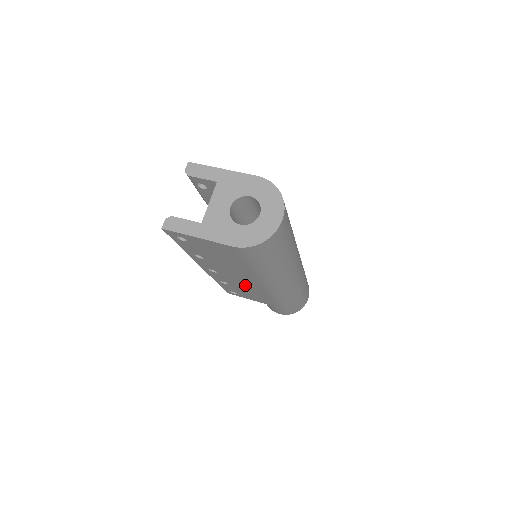
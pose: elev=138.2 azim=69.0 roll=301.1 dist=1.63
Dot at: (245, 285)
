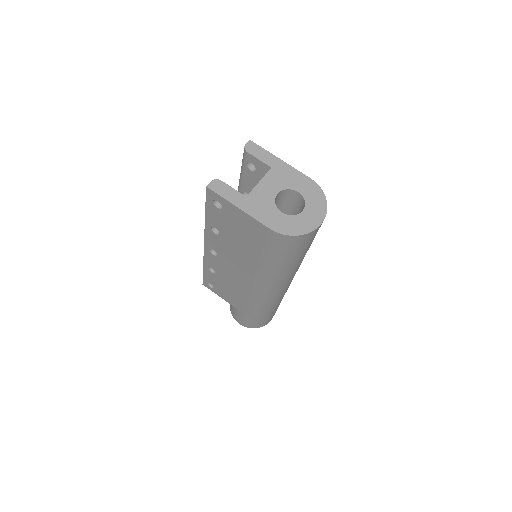
Dot at: (235, 279)
